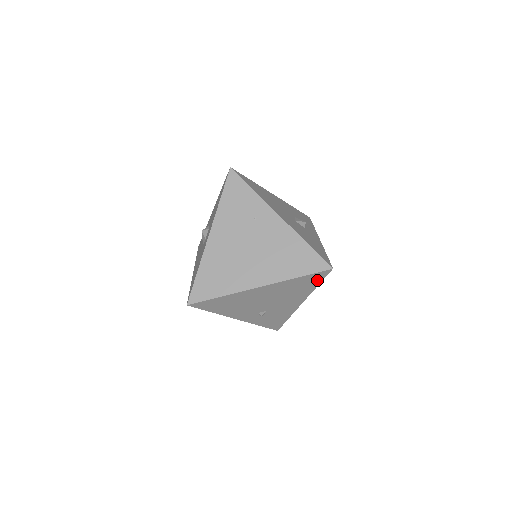
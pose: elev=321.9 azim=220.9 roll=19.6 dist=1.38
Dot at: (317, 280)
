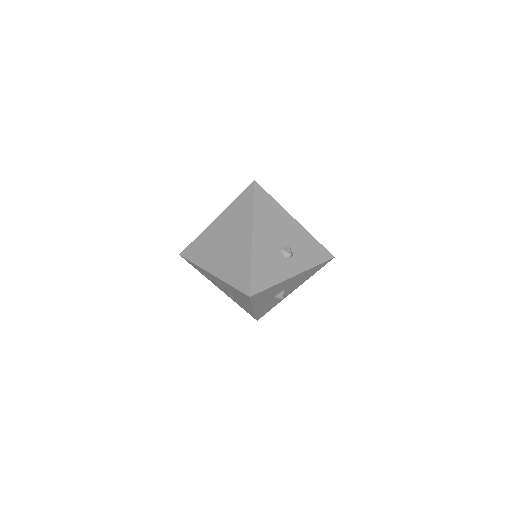
Dot at: (247, 298)
